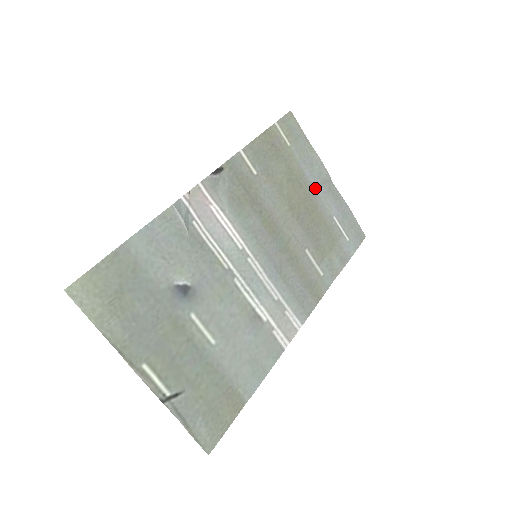
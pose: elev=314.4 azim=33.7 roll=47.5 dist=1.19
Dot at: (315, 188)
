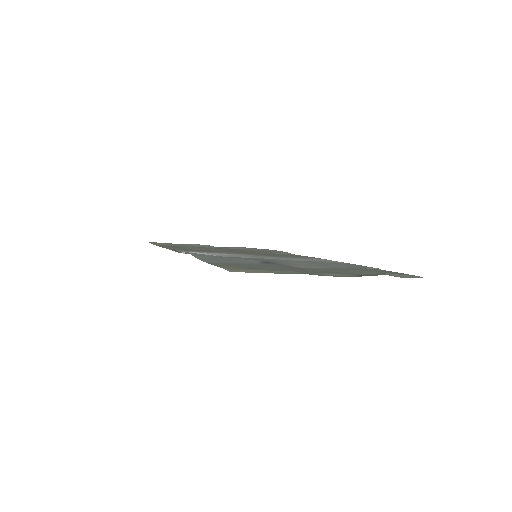
Dot at: occluded
